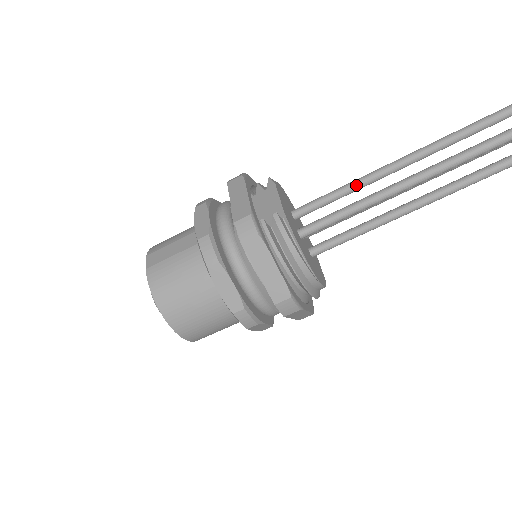
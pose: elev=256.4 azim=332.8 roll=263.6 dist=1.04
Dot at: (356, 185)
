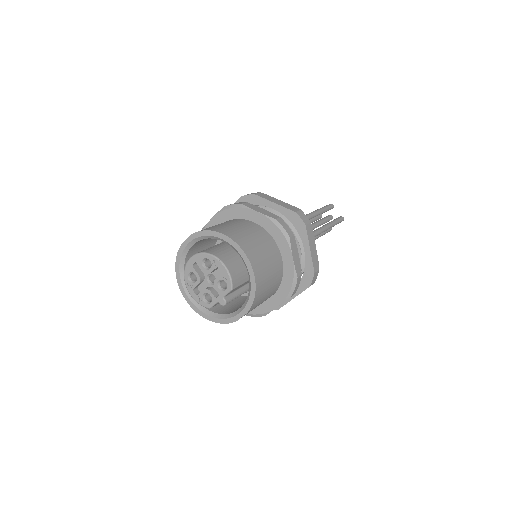
Dot at: occluded
